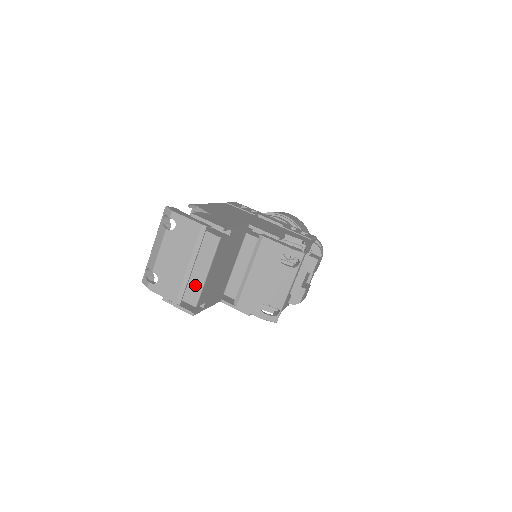
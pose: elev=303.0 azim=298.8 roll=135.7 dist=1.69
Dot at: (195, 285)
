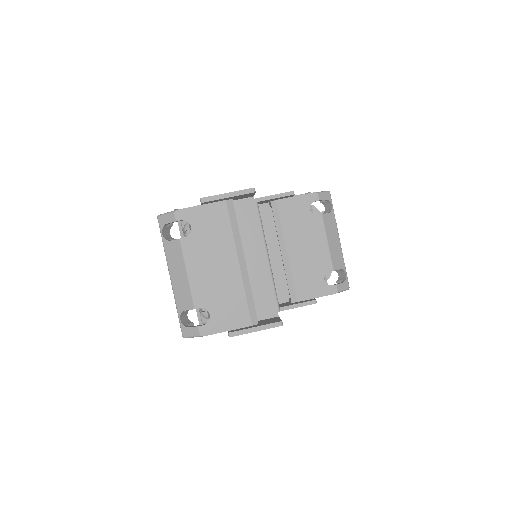
Dot at: (262, 284)
